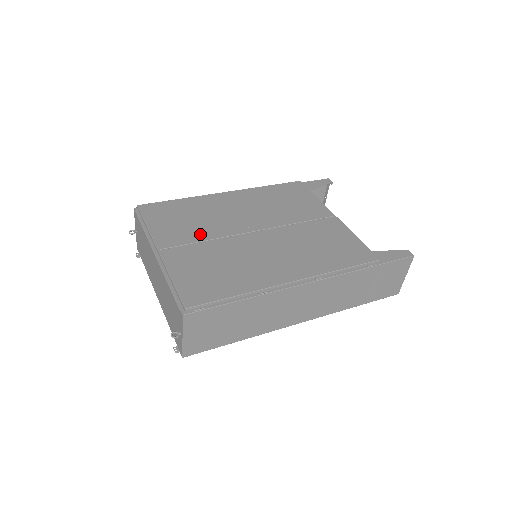
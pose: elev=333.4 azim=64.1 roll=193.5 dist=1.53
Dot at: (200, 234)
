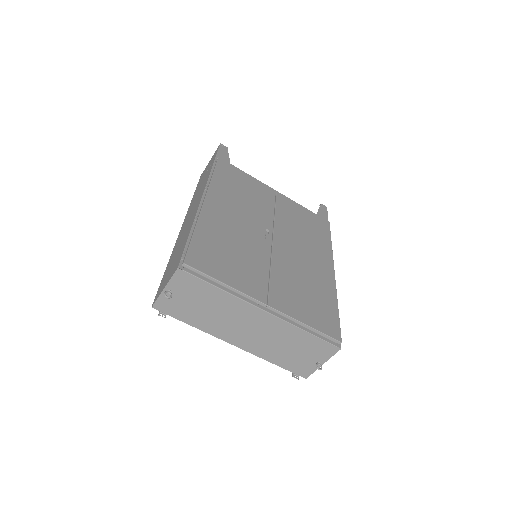
Dot at: (259, 265)
